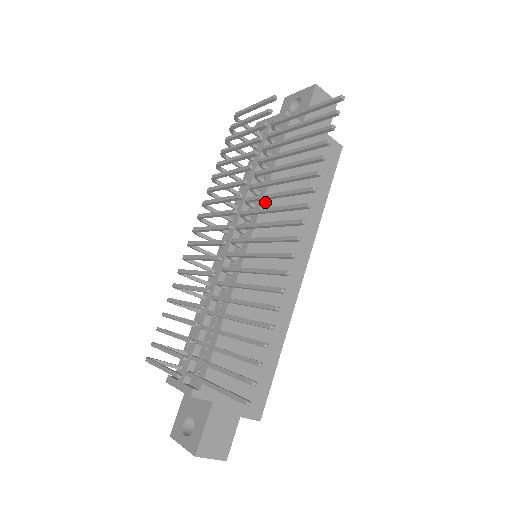
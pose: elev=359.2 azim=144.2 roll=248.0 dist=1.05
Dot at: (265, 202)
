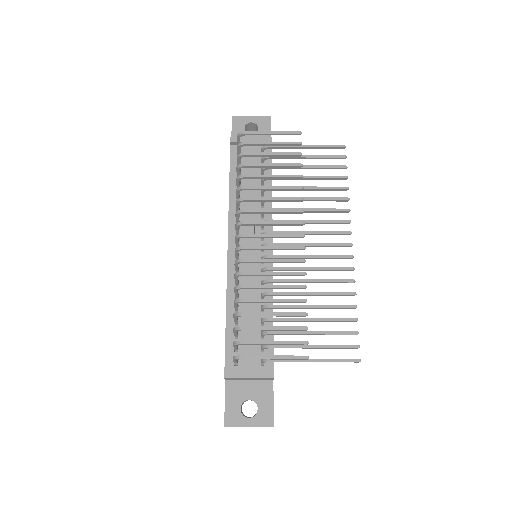
Dot at: occluded
